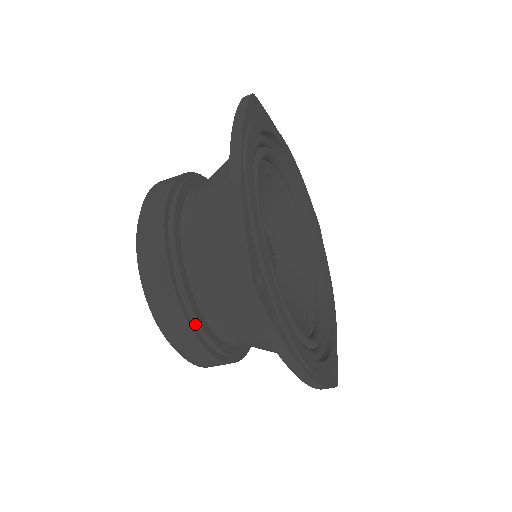
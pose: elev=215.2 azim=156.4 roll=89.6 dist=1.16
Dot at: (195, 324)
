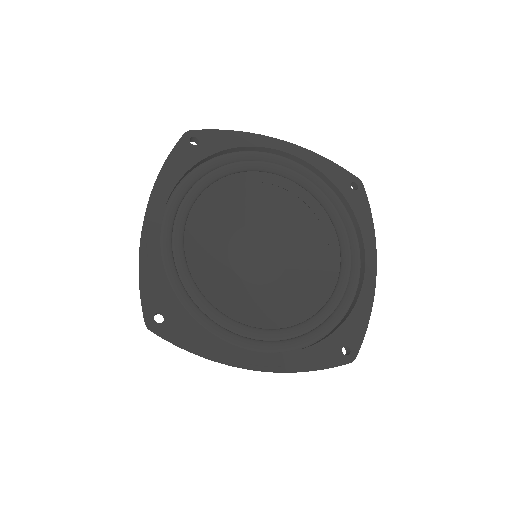
Dot at: occluded
